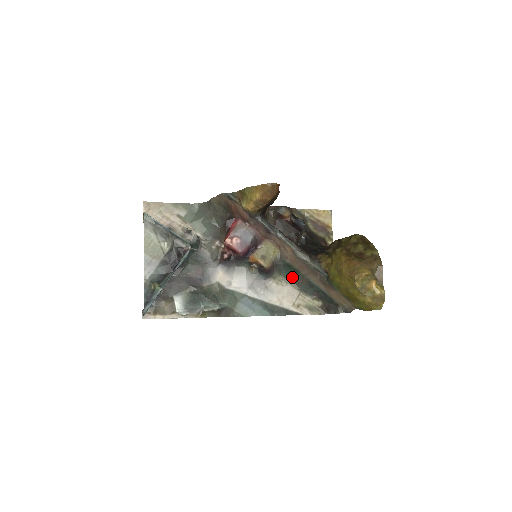
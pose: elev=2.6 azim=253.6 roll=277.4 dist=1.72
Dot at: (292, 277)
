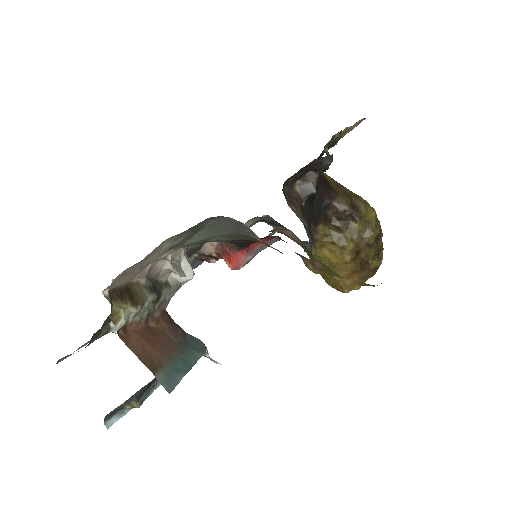
Dot at: occluded
